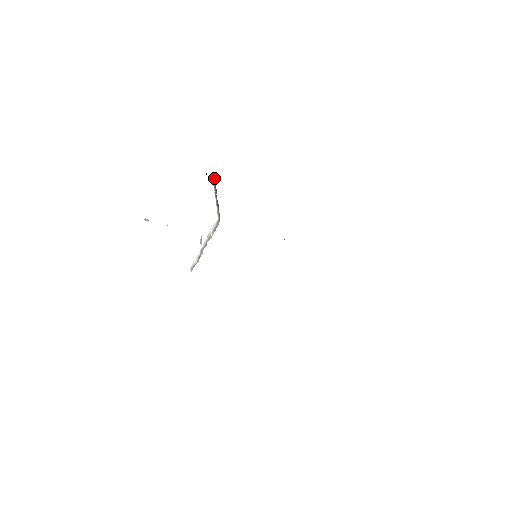
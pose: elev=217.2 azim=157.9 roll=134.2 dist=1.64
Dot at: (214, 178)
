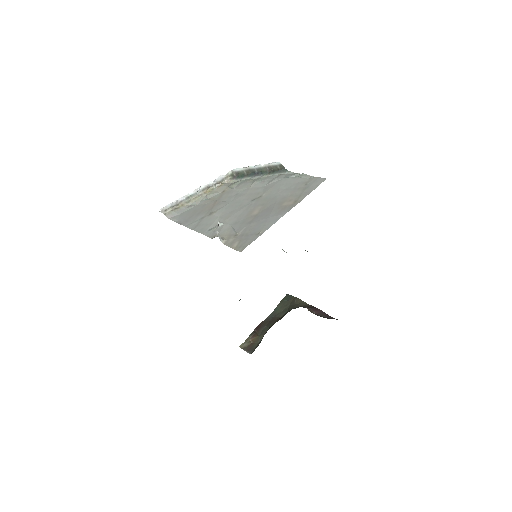
Dot at: (283, 168)
